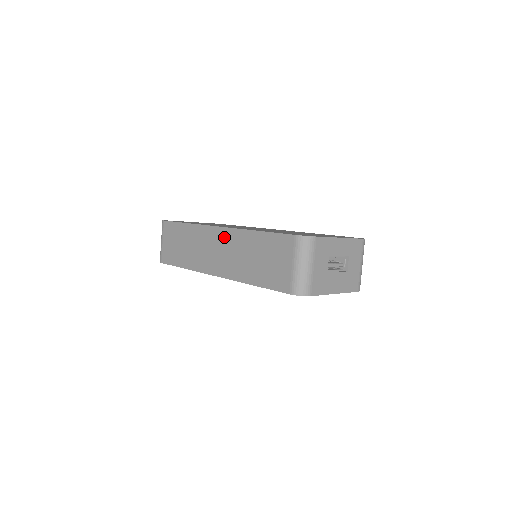
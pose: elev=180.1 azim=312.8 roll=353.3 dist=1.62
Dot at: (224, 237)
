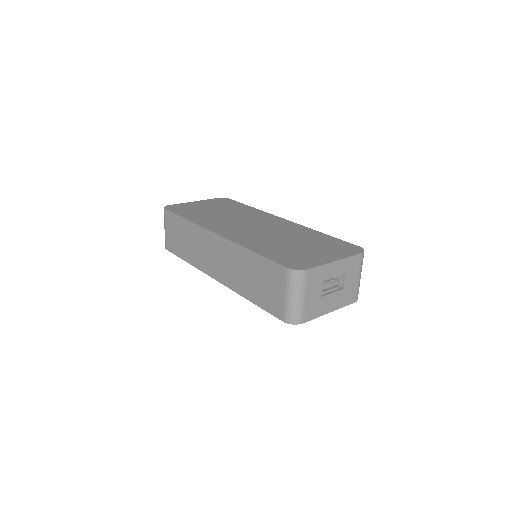
Dot at: (221, 246)
